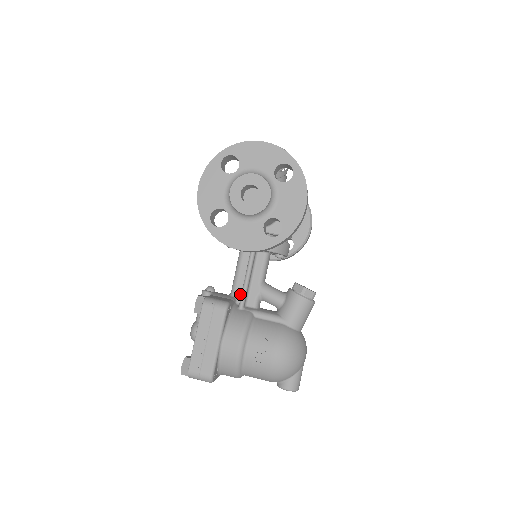
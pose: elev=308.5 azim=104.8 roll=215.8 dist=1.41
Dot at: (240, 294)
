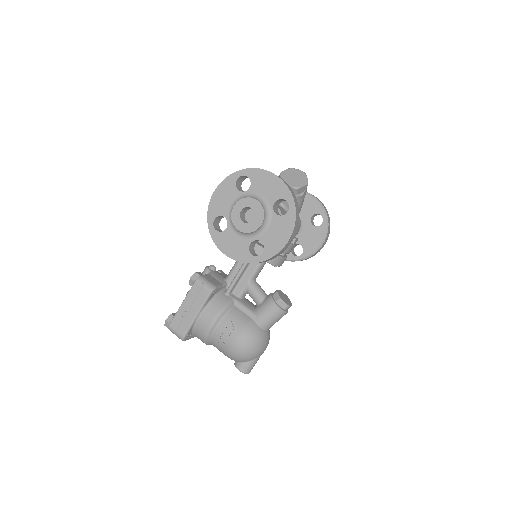
Dot at: occluded
